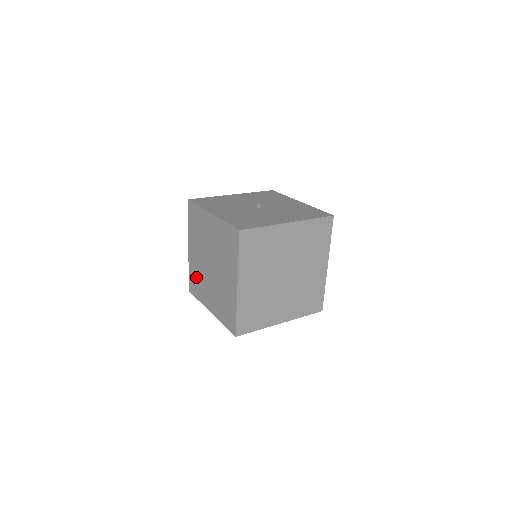
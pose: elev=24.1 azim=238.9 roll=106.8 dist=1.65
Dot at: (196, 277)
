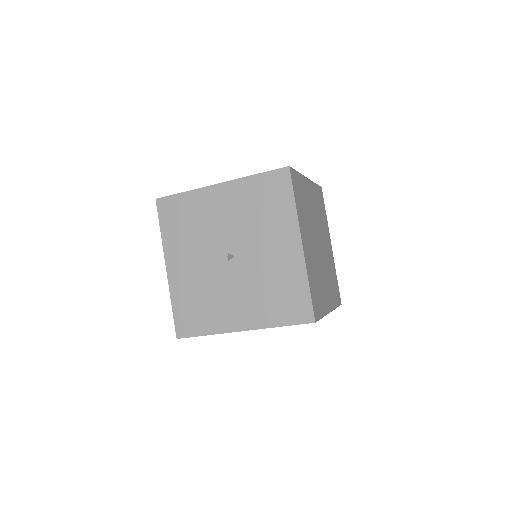
Dot at: occluded
